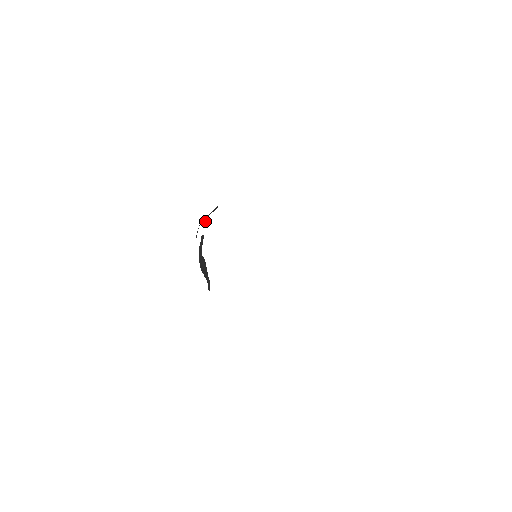
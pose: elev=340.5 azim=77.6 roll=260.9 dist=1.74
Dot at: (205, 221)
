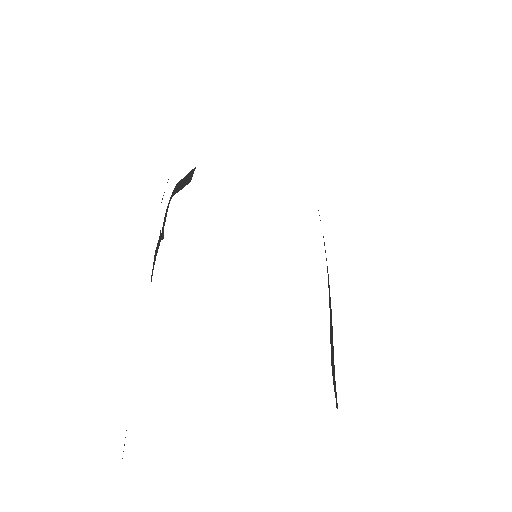
Dot at: occluded
